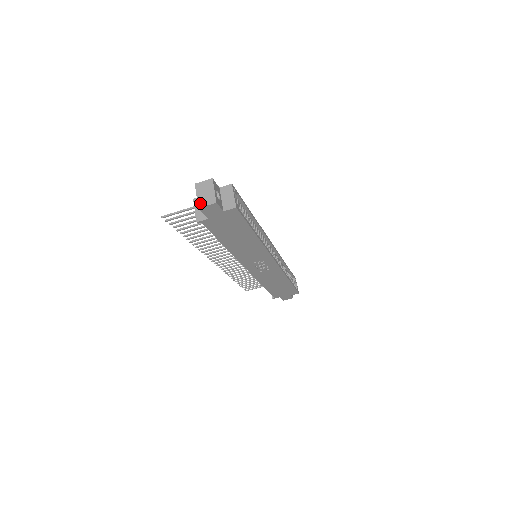
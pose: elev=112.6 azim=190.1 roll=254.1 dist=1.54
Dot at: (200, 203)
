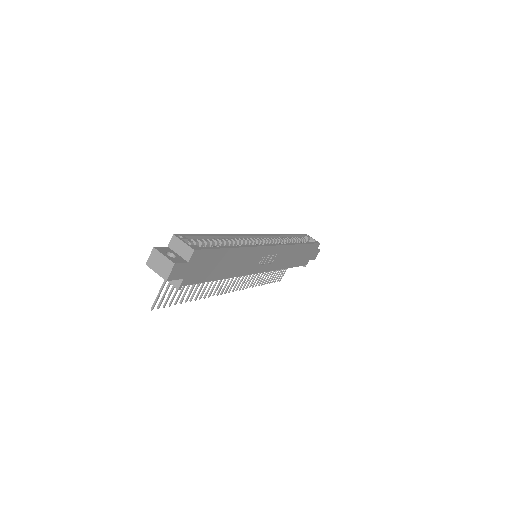
Dot at: (164, 276)
